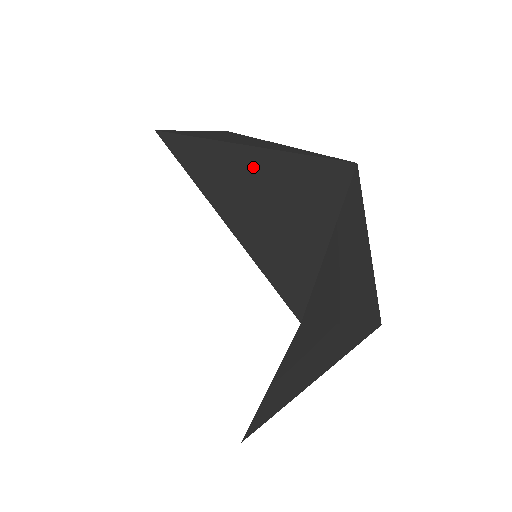
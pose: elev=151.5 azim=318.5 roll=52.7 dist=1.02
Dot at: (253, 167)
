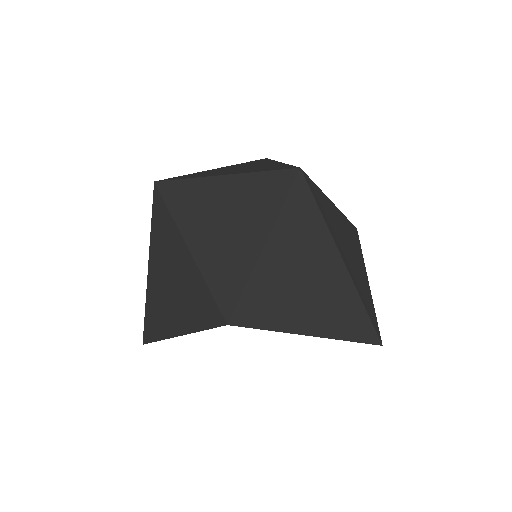
Dot at: occluded
